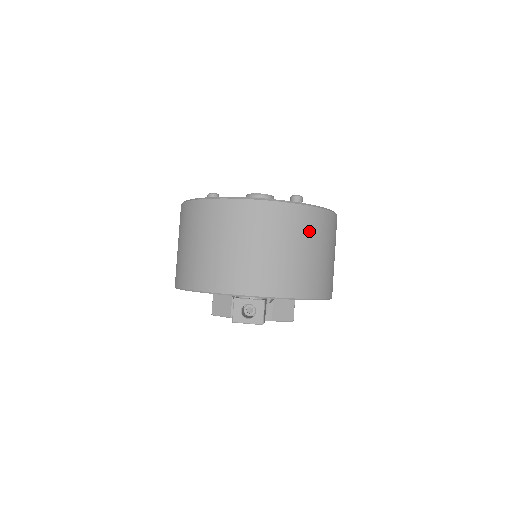
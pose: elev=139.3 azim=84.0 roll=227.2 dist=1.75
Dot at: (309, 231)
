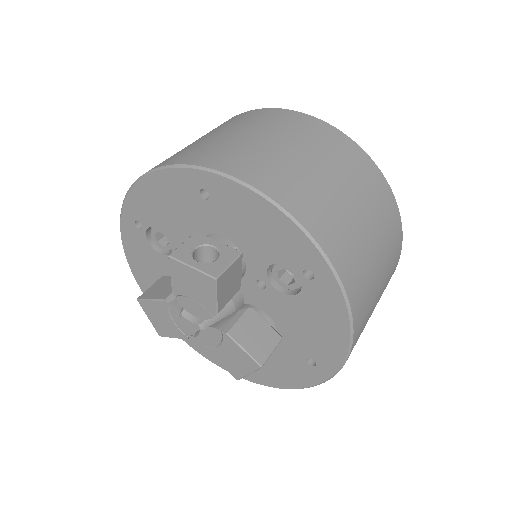
Dot at: (363, 183)
